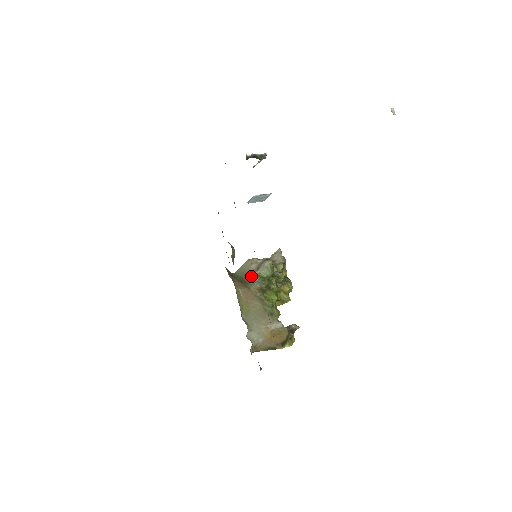
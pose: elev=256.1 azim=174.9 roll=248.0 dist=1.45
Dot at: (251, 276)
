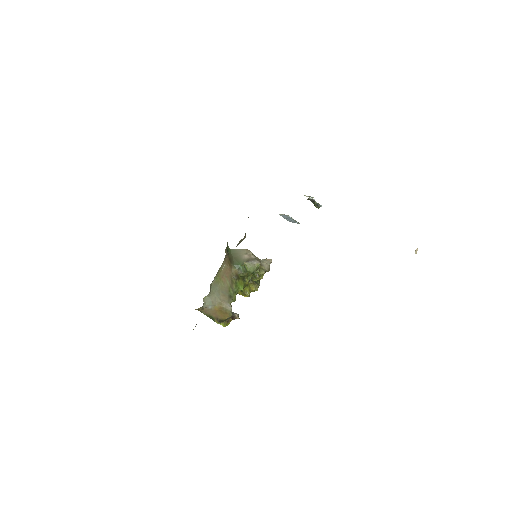
Dot at: (239, 261)
